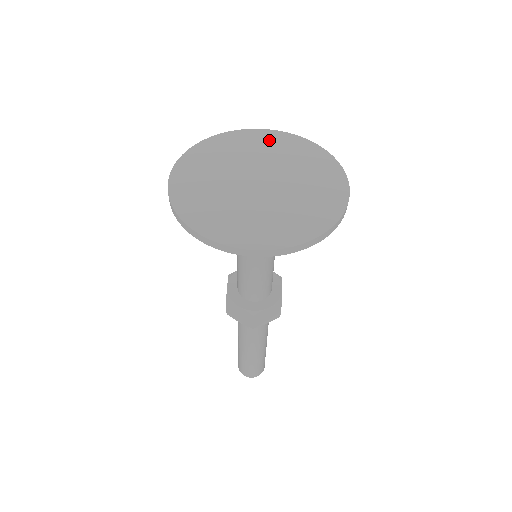
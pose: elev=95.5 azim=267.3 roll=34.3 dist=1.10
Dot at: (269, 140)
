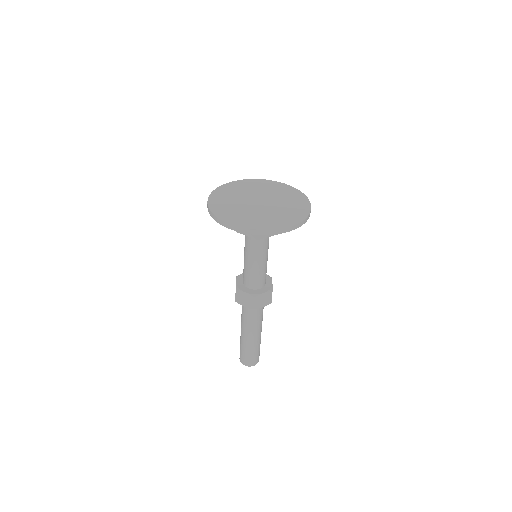
Dot at: (264, 184)
